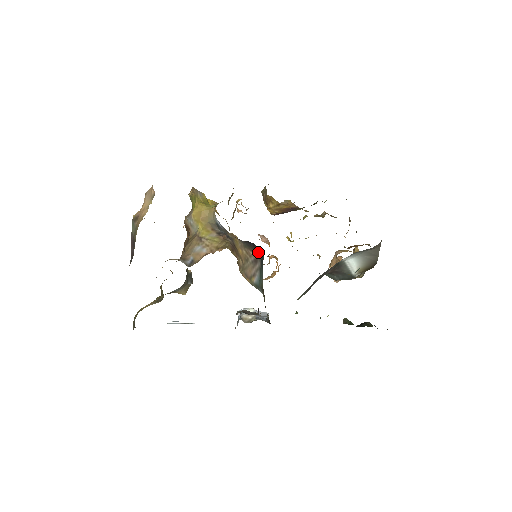
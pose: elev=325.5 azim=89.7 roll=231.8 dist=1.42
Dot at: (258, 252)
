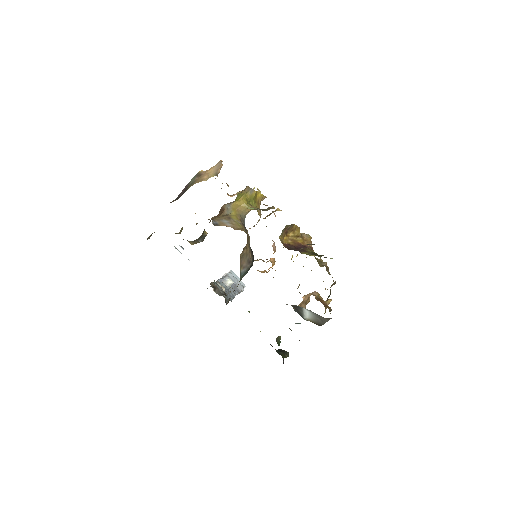
Dot at: (253, 260)
